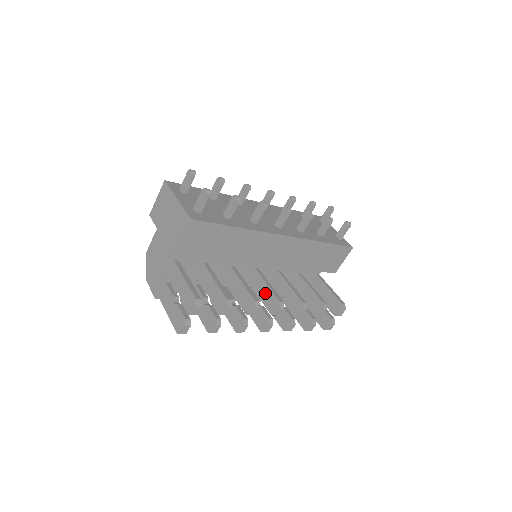
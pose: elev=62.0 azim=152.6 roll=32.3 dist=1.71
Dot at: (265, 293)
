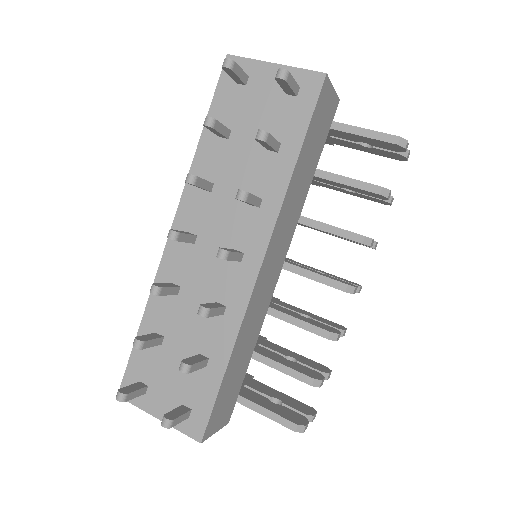
Dot at: occluded
